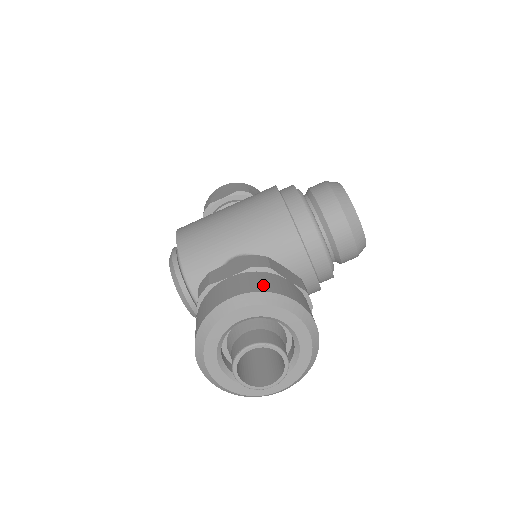
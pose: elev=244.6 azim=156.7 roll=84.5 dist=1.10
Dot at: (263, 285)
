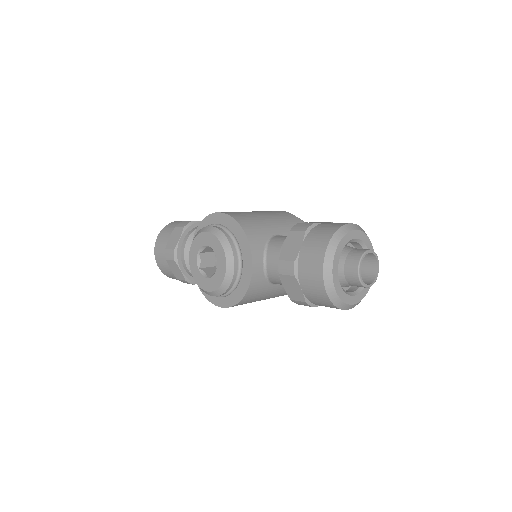
Dot at: occluded
